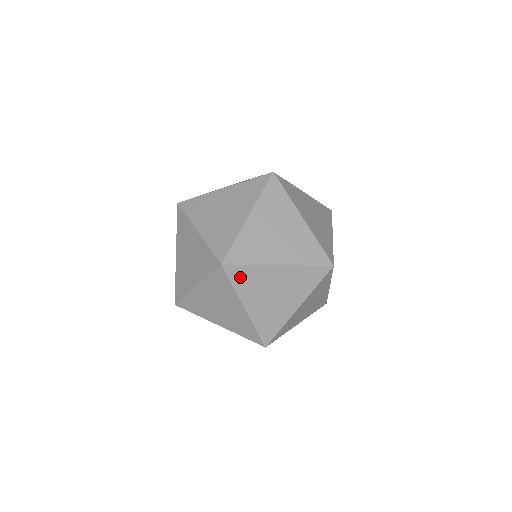
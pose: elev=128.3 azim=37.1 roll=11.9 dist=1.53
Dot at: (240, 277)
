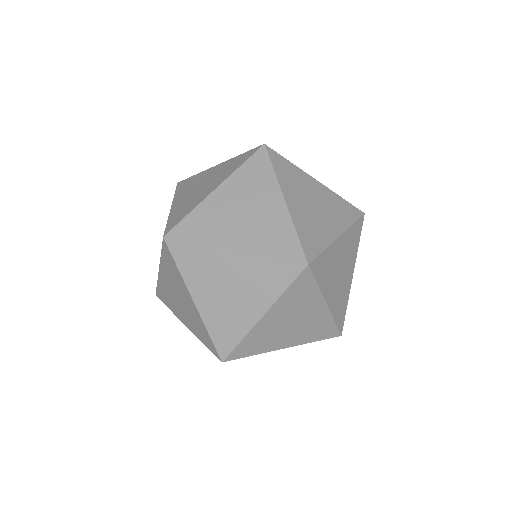
Dot at: (320, 270)
